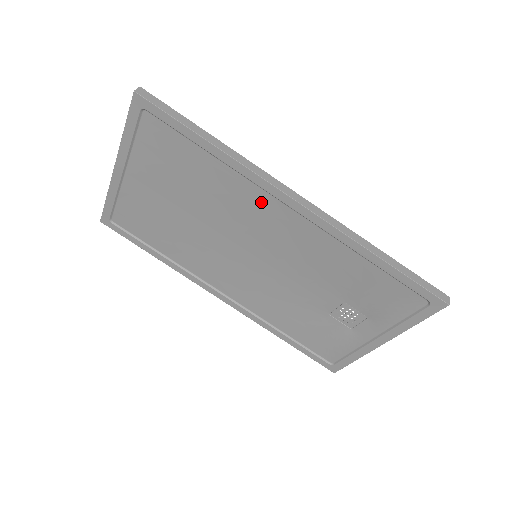
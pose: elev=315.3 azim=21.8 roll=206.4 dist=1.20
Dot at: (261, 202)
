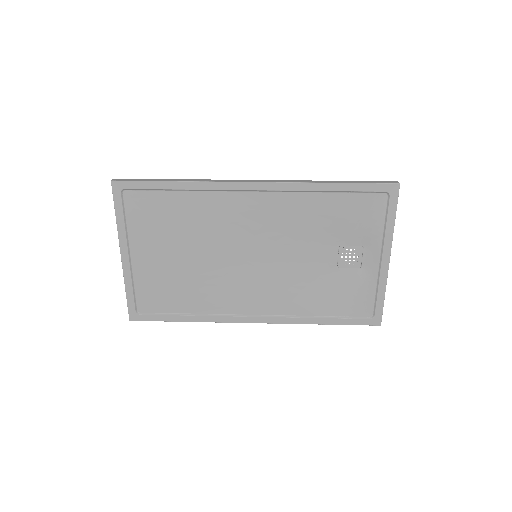
Dot at: (233, 203)
